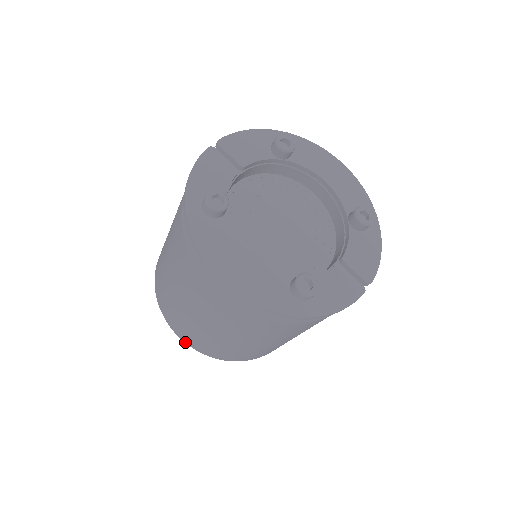
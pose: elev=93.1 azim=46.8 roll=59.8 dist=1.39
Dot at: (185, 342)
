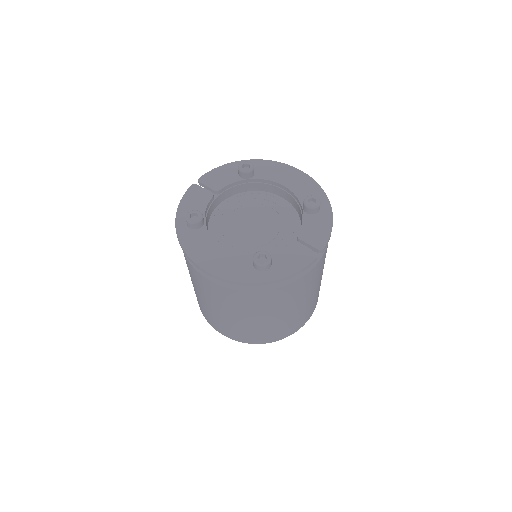
Dot at: (223, 334)
